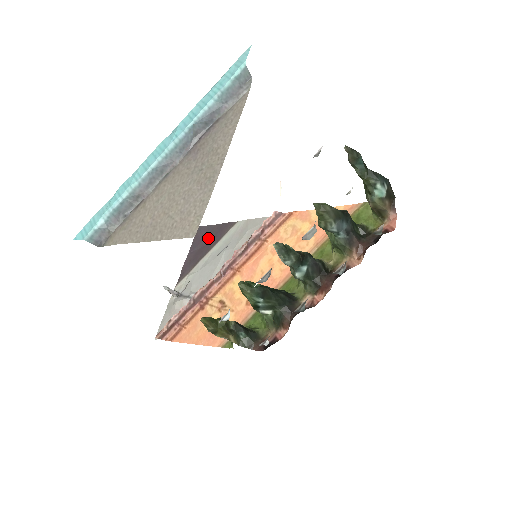
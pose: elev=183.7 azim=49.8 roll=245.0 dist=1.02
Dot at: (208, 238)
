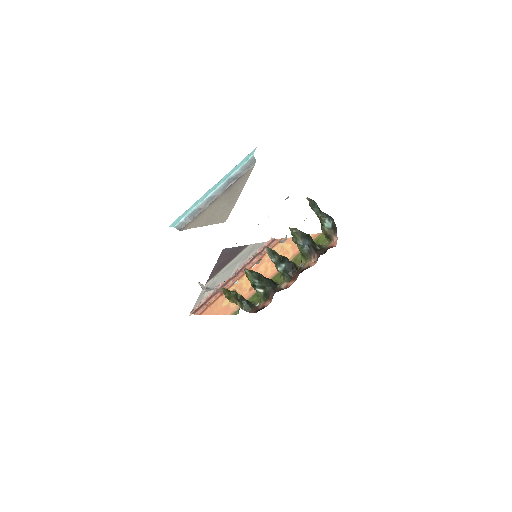
Dot at: (229, 255)
